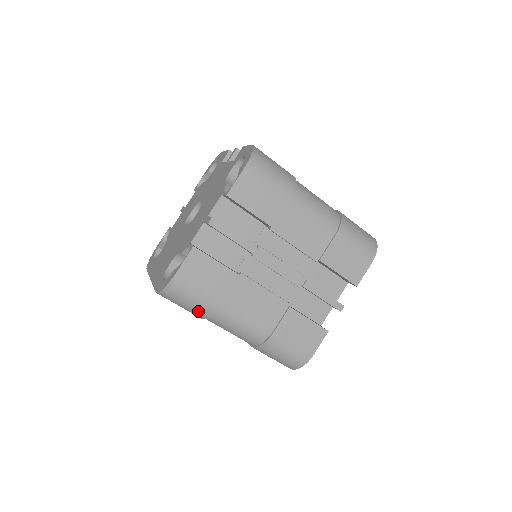
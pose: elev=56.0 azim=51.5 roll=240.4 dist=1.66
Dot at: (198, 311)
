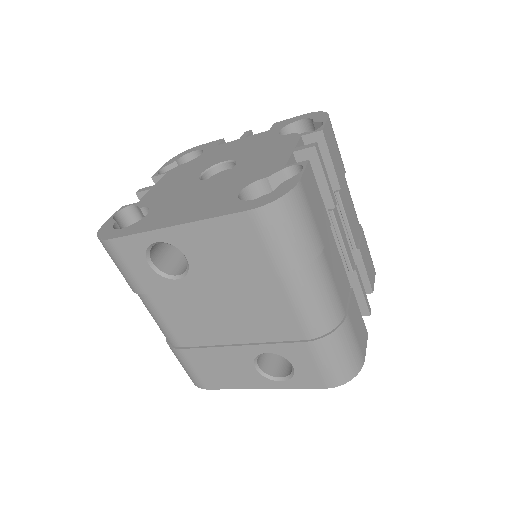
Dot at: (298, 252)
